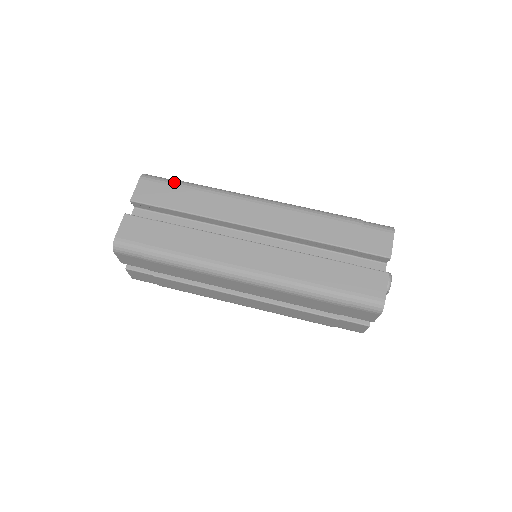
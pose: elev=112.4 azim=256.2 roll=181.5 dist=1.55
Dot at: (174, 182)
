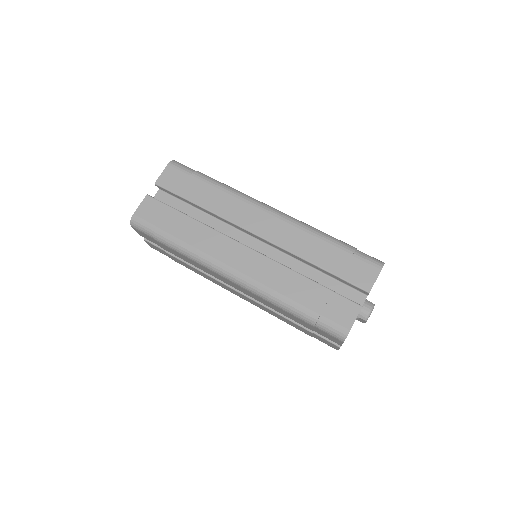
Dot at: (196, 174)
